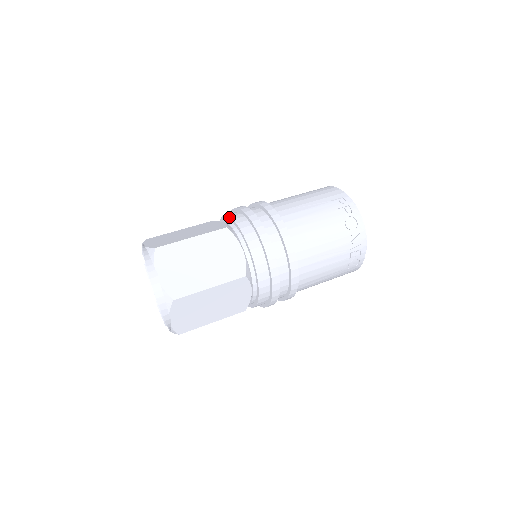
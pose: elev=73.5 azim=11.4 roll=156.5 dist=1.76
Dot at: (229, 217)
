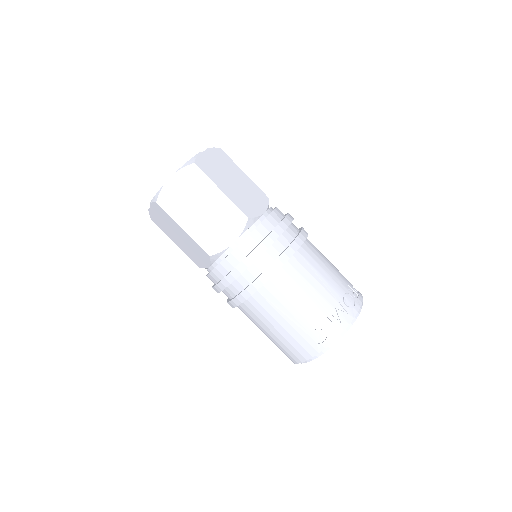
Dot at: occluded
